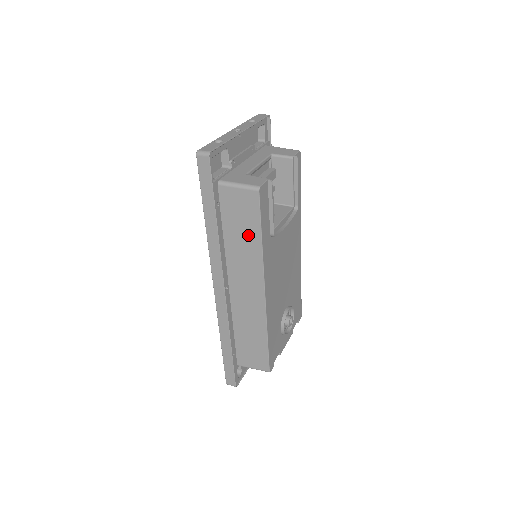
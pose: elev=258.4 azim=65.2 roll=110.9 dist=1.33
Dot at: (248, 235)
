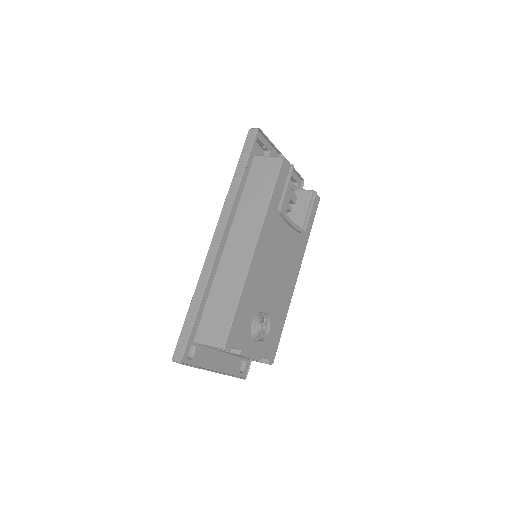
Dot at: (261, 194)
